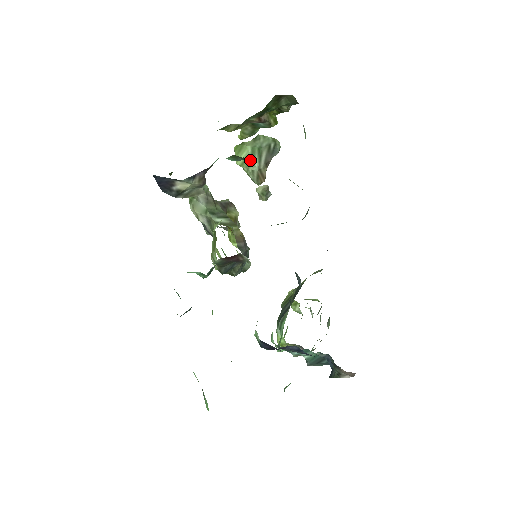
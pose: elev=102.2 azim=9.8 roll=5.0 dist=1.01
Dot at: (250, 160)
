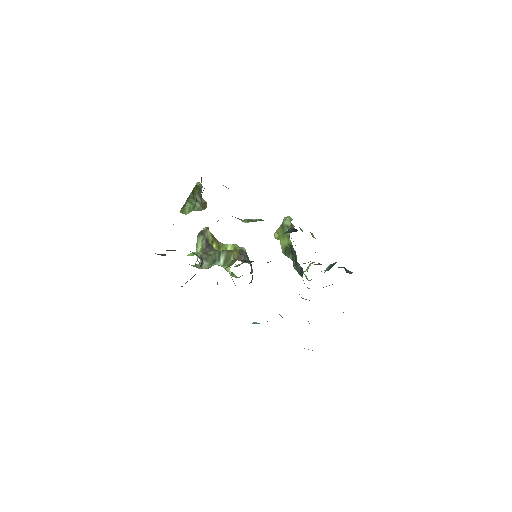
Dot at: (192, 207)
